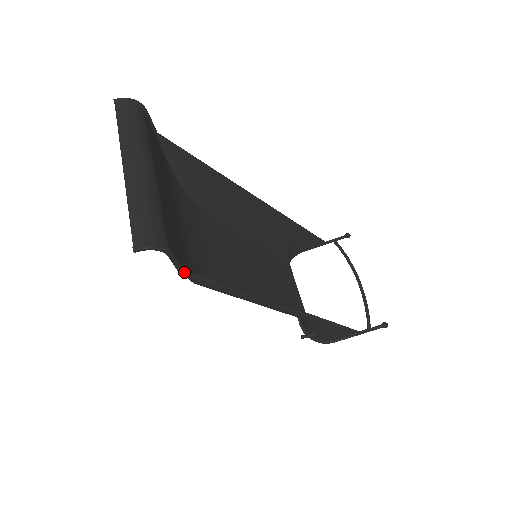
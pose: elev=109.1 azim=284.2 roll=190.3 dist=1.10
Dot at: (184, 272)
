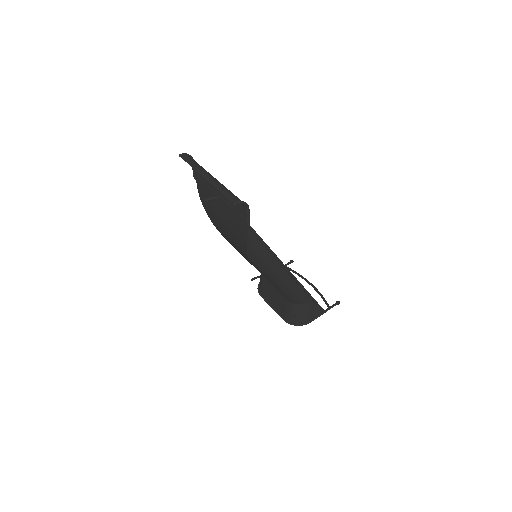
Dot at: (250, 226)
